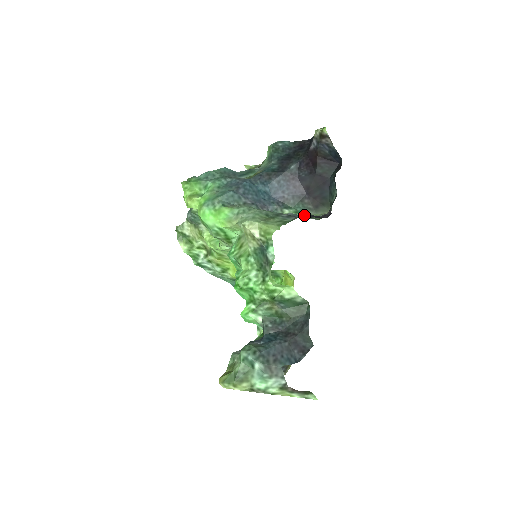
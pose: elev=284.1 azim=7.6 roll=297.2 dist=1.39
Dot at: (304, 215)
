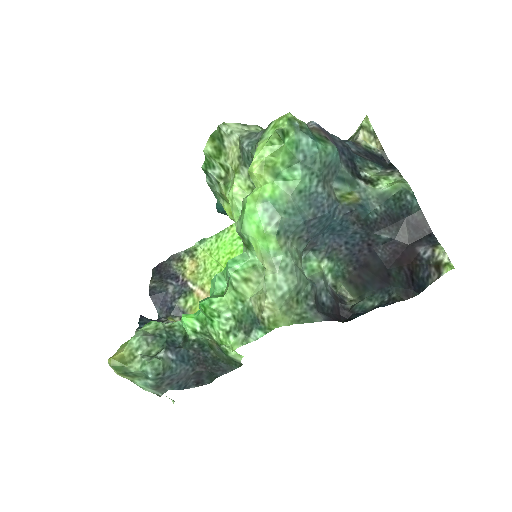
Dot at: (329, 296)
